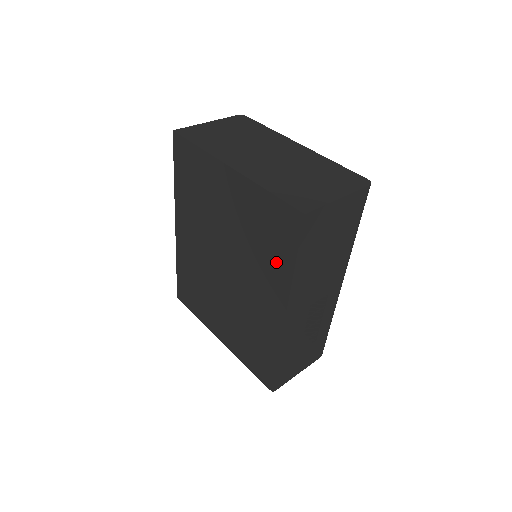
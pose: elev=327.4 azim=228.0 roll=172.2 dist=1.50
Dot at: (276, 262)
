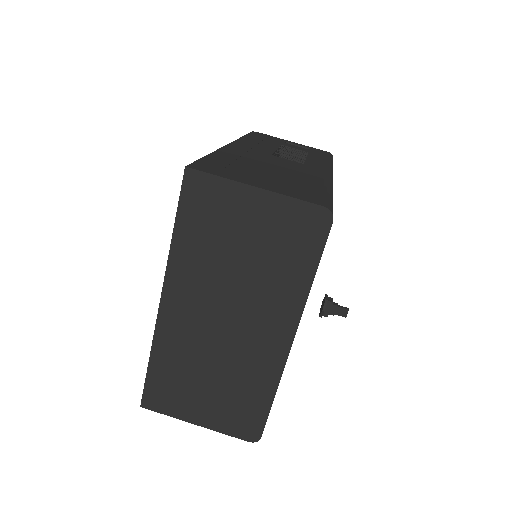
Dot at: occluded
